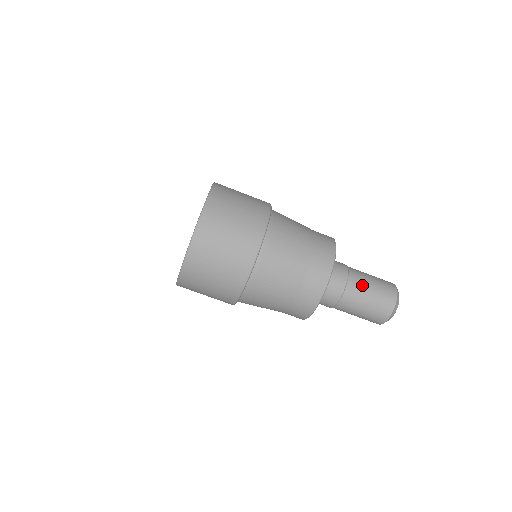
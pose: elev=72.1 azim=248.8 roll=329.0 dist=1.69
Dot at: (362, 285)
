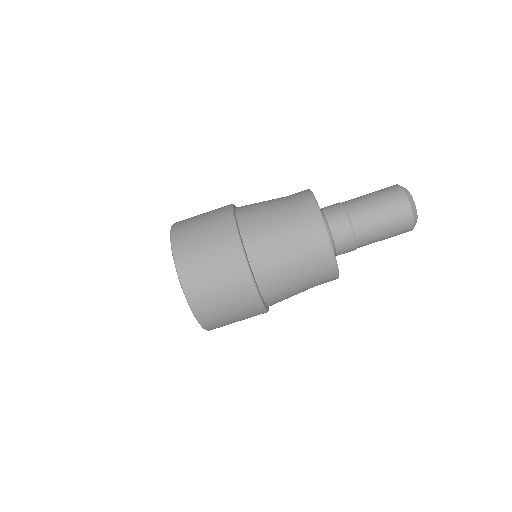
Dot at: (358, 199)
